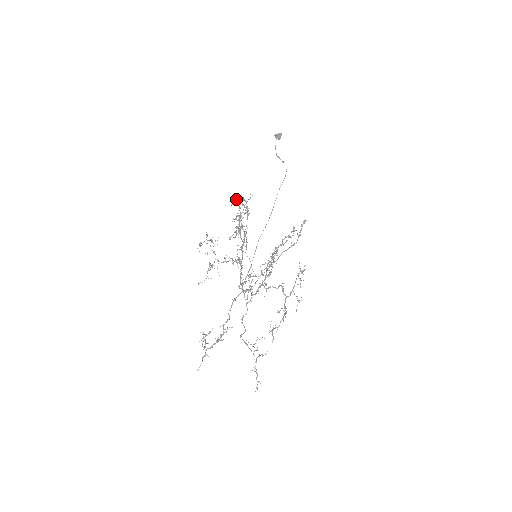
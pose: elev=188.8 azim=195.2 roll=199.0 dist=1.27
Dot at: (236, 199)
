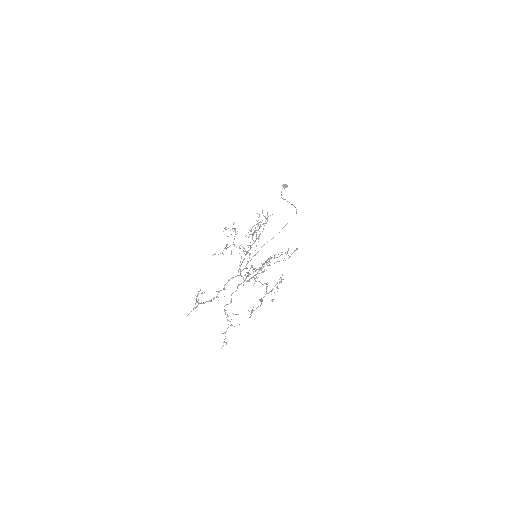
Dot at: occluded
